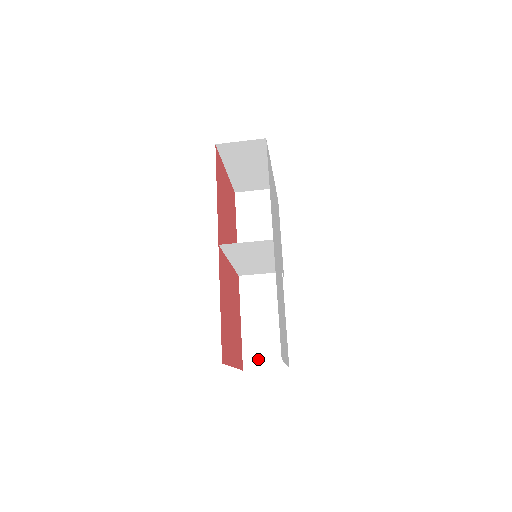
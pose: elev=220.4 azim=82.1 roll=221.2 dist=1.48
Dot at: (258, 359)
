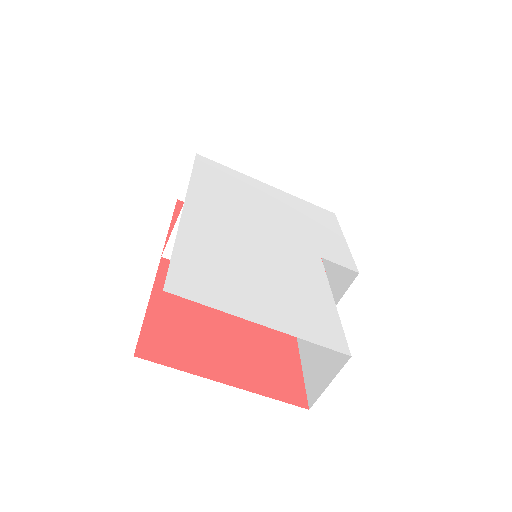
Dot at: (319, 378)
